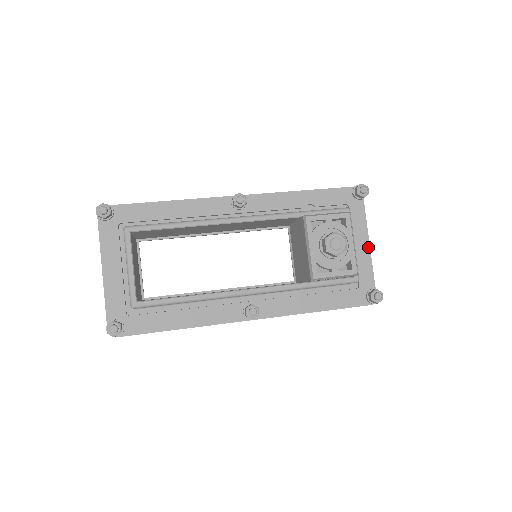
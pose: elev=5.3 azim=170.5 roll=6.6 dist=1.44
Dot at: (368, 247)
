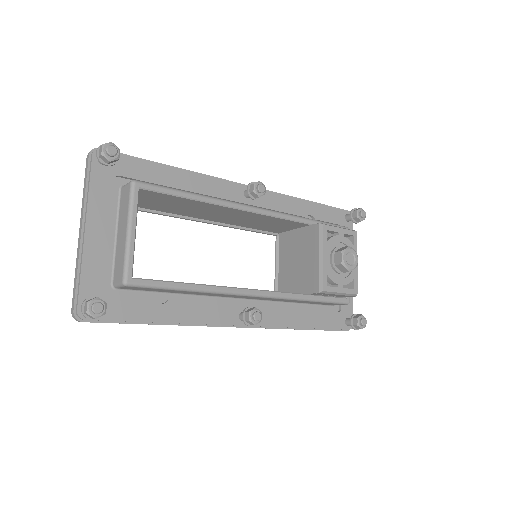
Dot at: occluded
